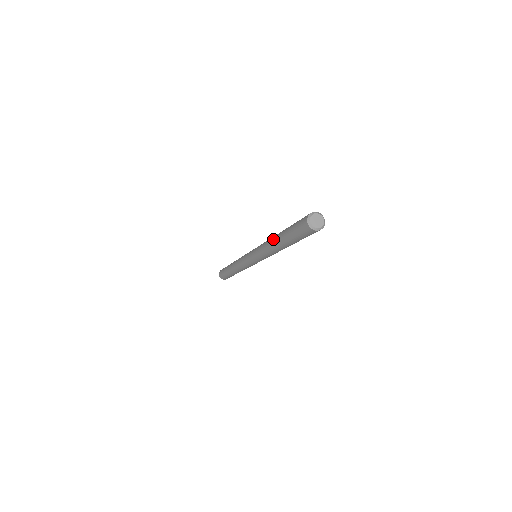
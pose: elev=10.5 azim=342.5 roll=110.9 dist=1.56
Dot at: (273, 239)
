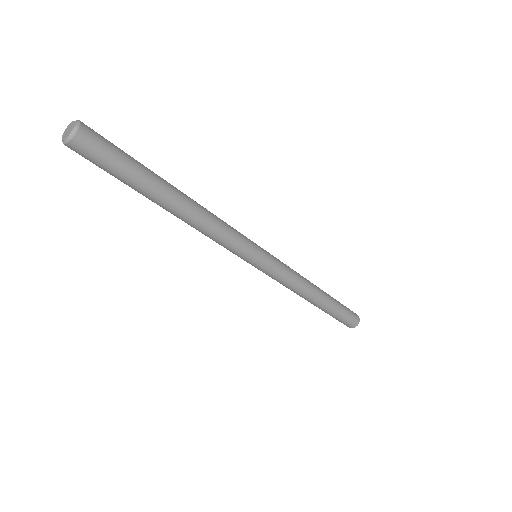
Dot at: occluded
